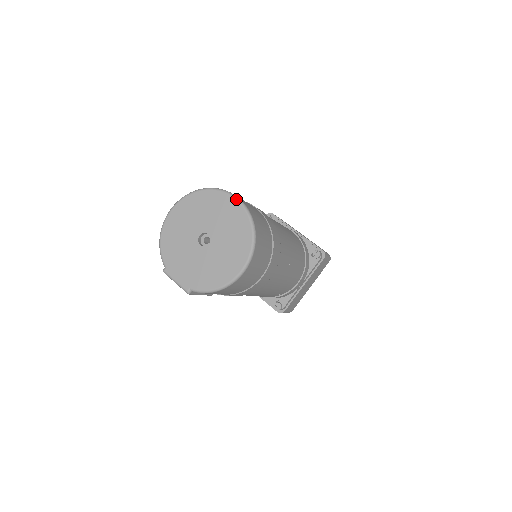
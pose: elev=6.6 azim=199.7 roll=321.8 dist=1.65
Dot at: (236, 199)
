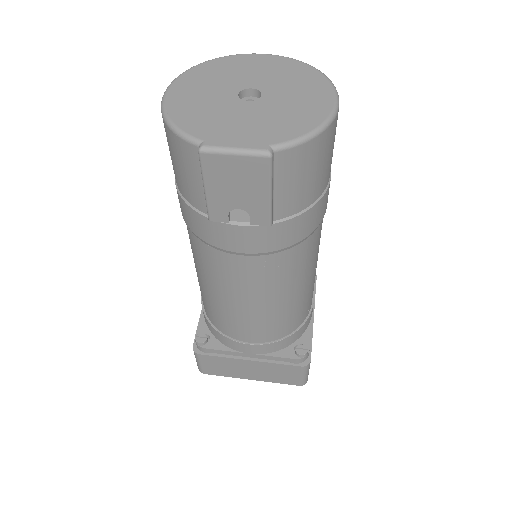
Dot at: (265, 54)
